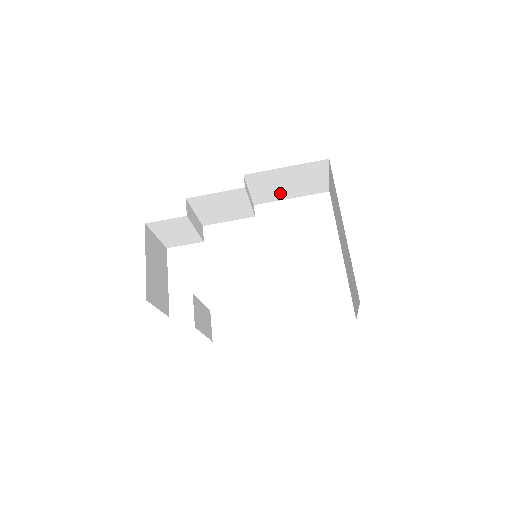
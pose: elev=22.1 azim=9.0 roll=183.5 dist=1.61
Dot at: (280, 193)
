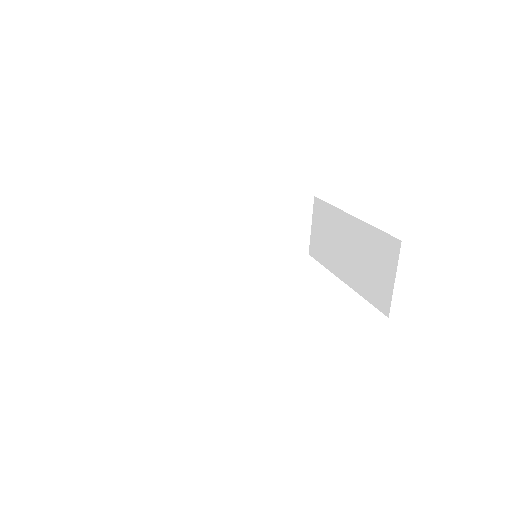
Dot at: (262, 244)
